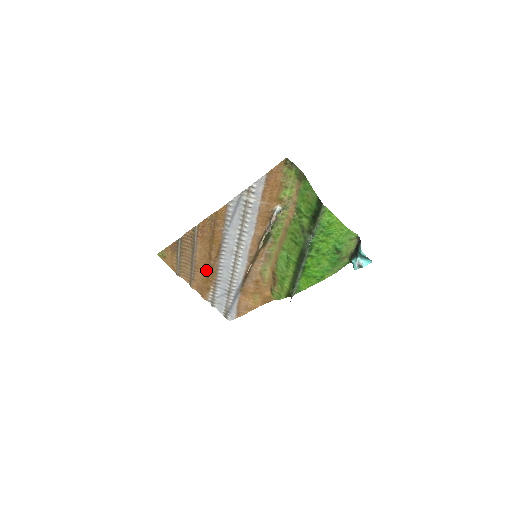
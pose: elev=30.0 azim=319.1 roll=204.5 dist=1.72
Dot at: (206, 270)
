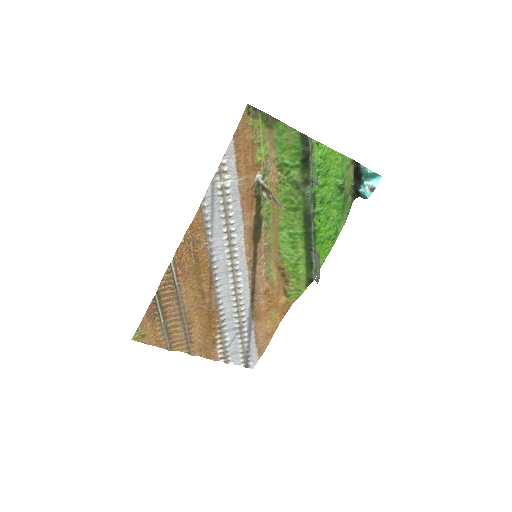
Dot at: (203, 317)
